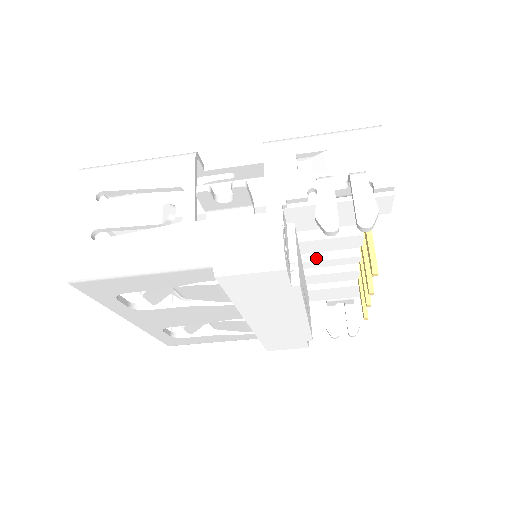
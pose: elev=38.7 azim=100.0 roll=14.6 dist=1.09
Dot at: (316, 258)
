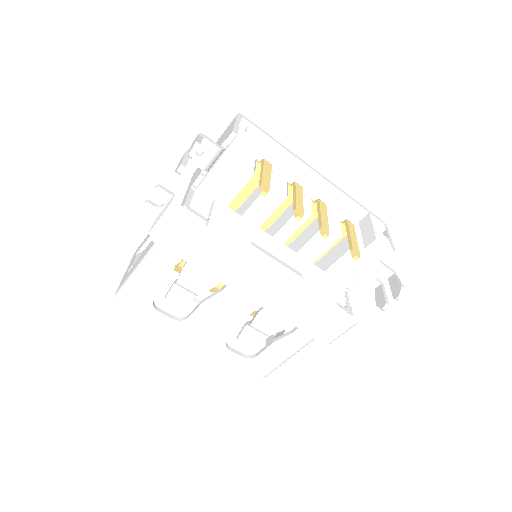
Dot at: (280, 228)
